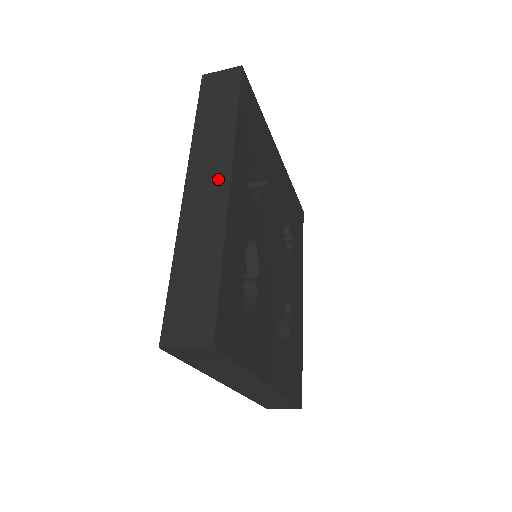
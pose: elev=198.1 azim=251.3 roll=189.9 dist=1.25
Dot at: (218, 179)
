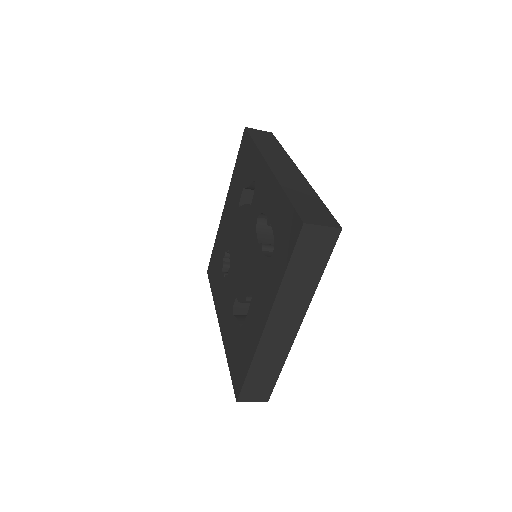
Dot at: (291, 168)
